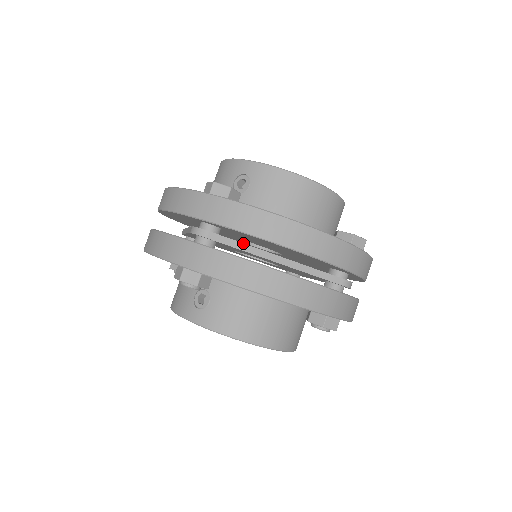
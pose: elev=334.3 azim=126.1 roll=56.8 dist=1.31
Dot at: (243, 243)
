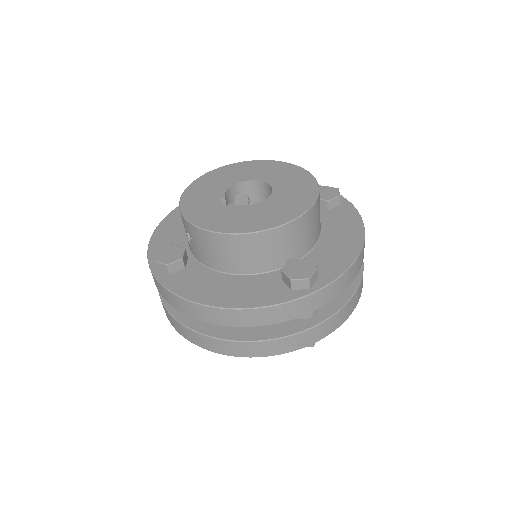
Dot at: occluded
